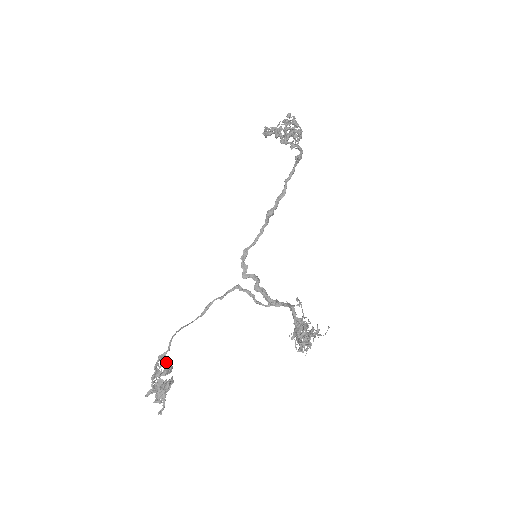
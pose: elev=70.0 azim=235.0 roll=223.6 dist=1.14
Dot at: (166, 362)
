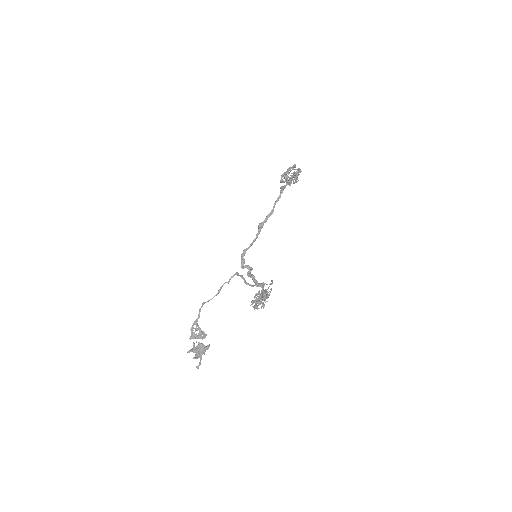
Dot at: (199, 328)
